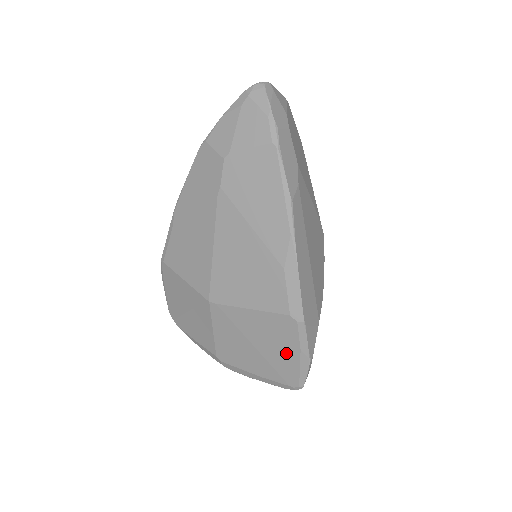
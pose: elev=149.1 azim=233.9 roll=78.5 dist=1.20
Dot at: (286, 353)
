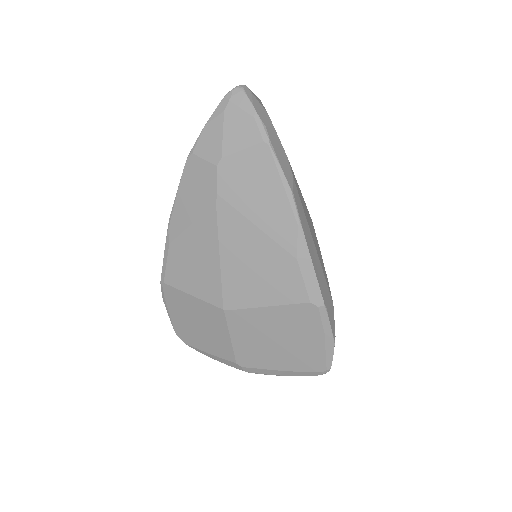
Dot at: (310, 340)
